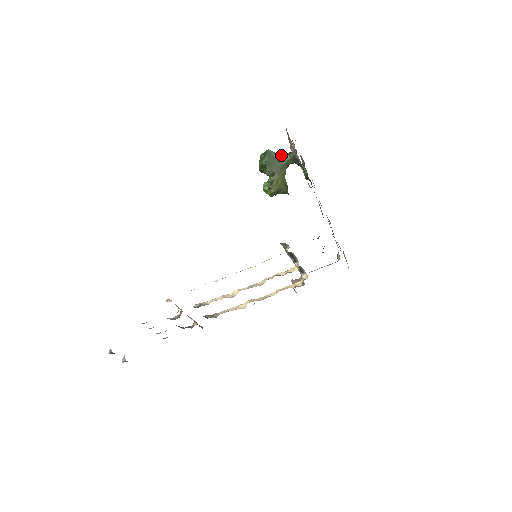
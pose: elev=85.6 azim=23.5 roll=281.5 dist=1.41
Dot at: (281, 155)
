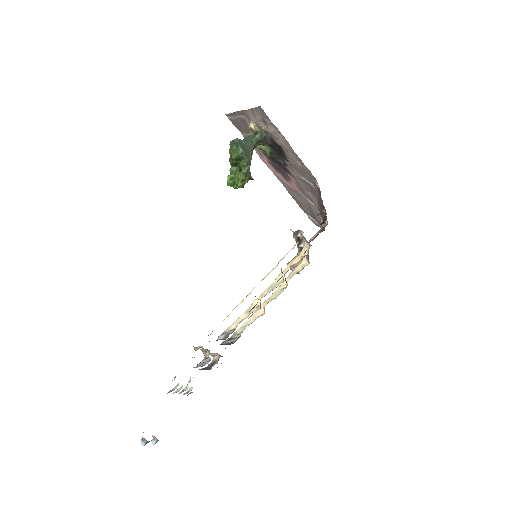
Dot at: (247, 140)
